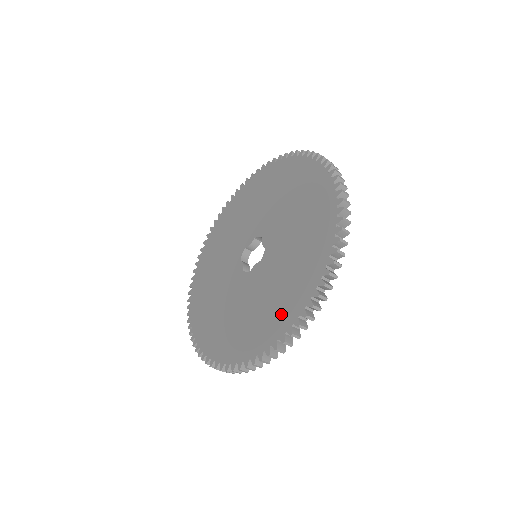
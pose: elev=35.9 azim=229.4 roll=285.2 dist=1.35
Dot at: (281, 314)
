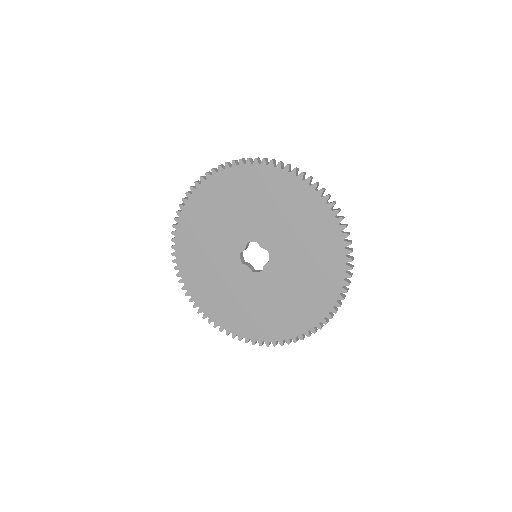
Dot at: (227, 317)
